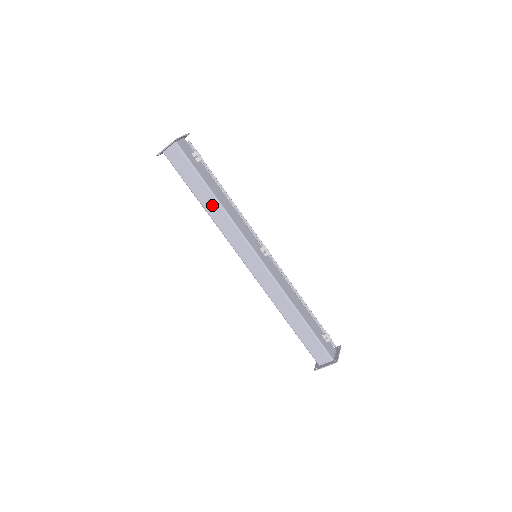
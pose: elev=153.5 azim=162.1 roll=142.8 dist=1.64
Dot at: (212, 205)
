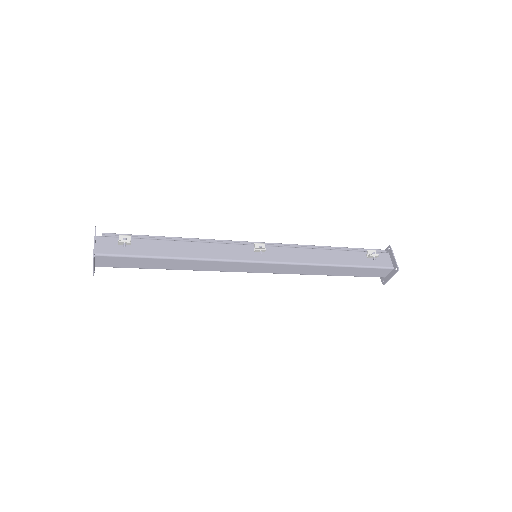
Dot at: (180, 264)
